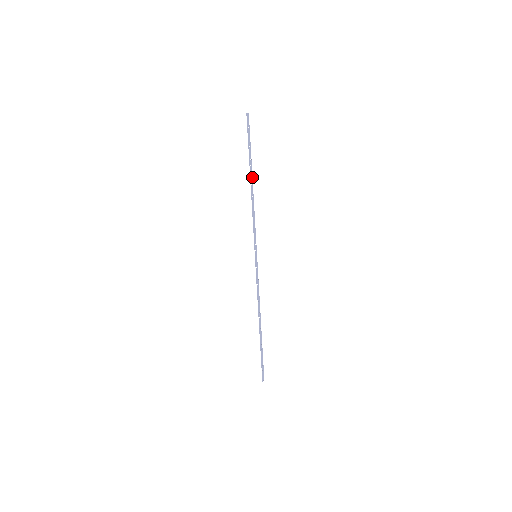
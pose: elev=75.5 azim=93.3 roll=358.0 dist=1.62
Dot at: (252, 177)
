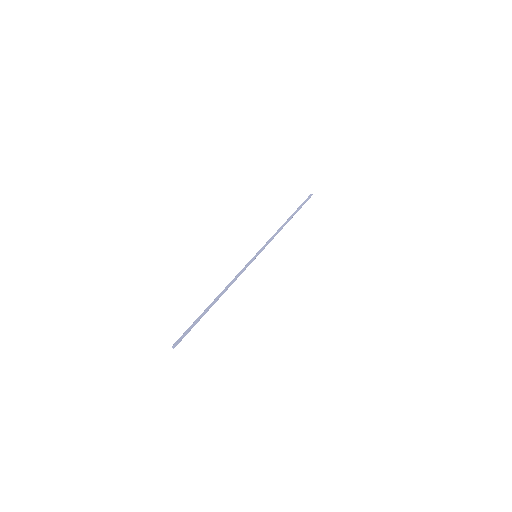
Dot at: (291, 218)
